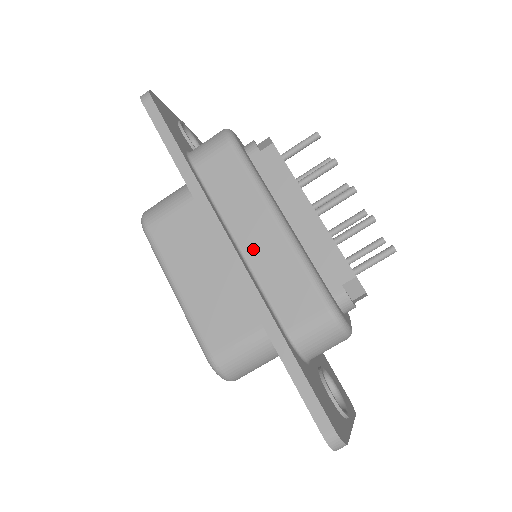
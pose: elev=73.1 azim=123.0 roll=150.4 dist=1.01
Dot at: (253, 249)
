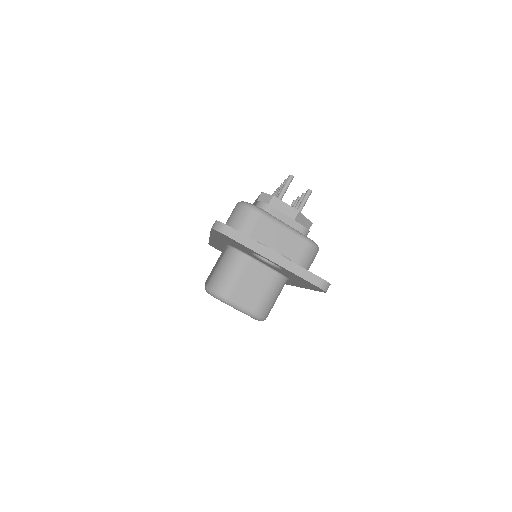
Dot at: occluded
